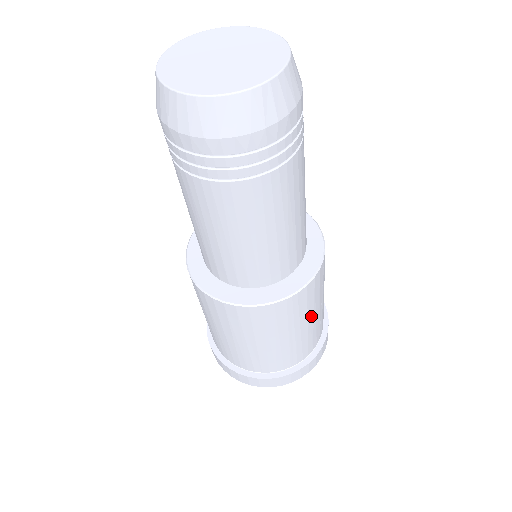
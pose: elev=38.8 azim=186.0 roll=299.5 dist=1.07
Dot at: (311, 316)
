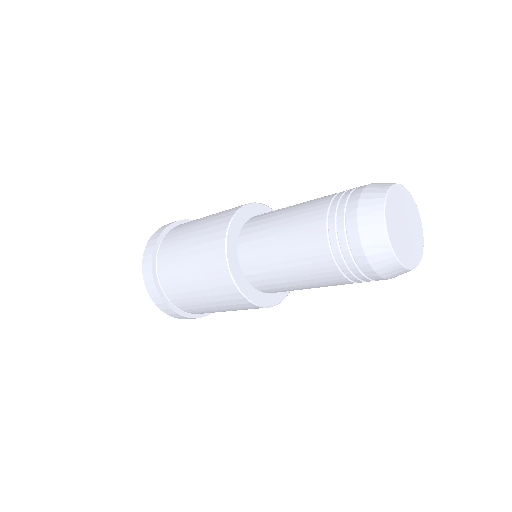
Dot at: occluded
